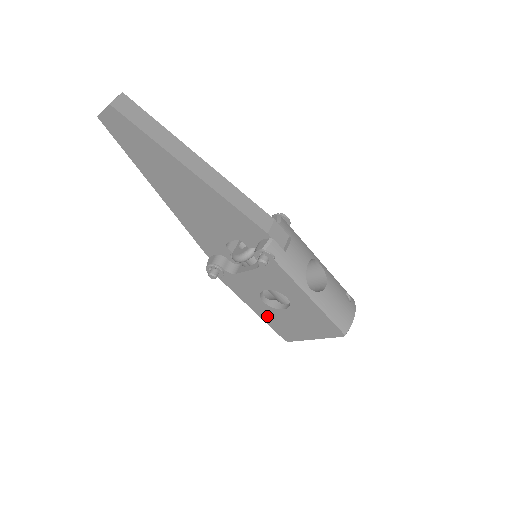
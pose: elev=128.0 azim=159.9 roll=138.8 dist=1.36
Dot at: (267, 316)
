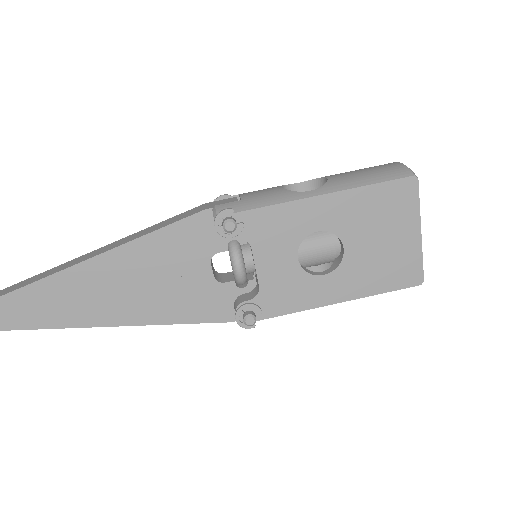
Dot at: (357, 286)
